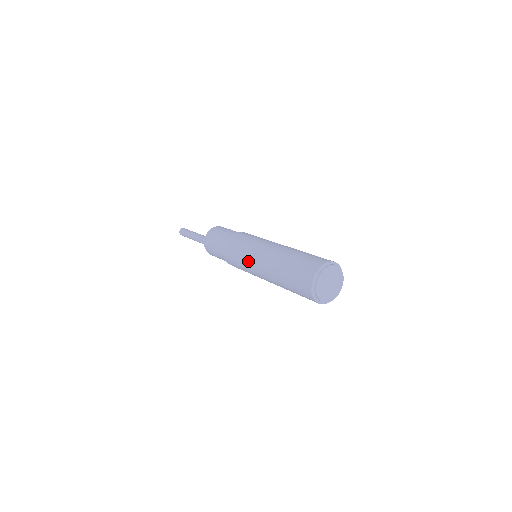
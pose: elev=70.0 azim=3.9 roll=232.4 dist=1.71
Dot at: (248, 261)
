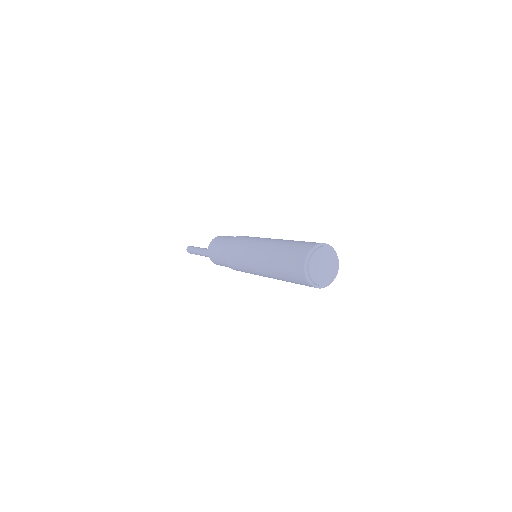
Dot at: (247, 251)
